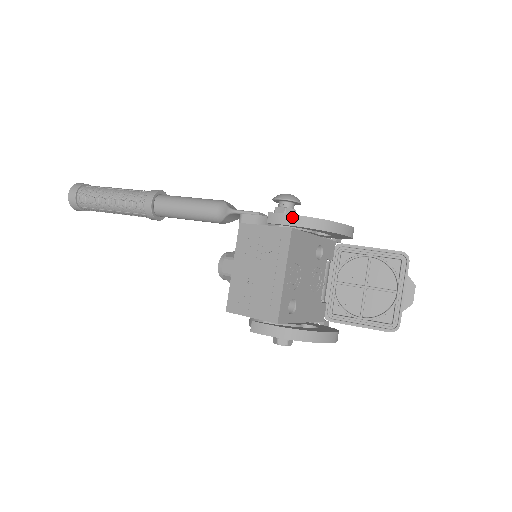
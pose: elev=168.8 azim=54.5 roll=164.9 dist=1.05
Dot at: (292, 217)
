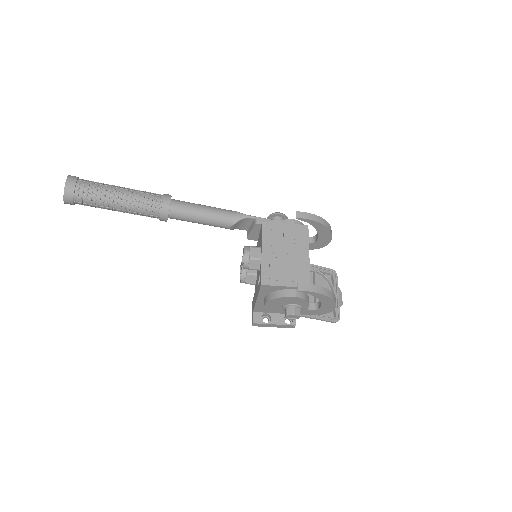
Dot at: (314, 216)
